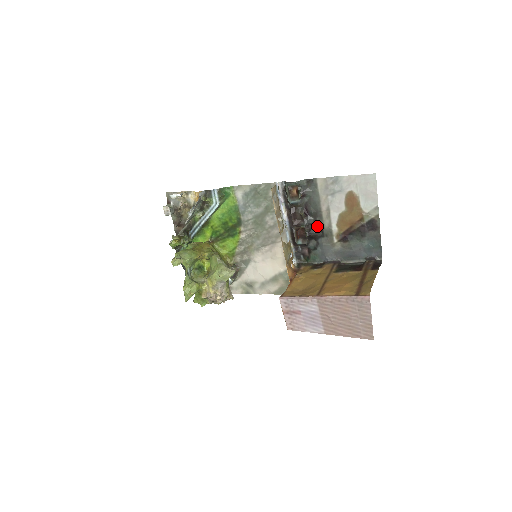
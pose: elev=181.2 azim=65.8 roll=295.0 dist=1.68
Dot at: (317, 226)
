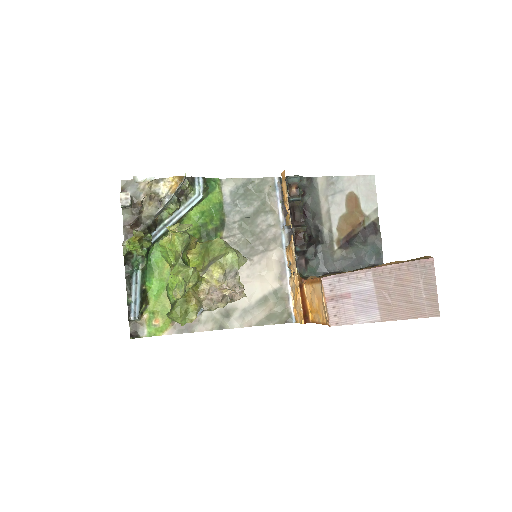
Dot at: (316, 230)
